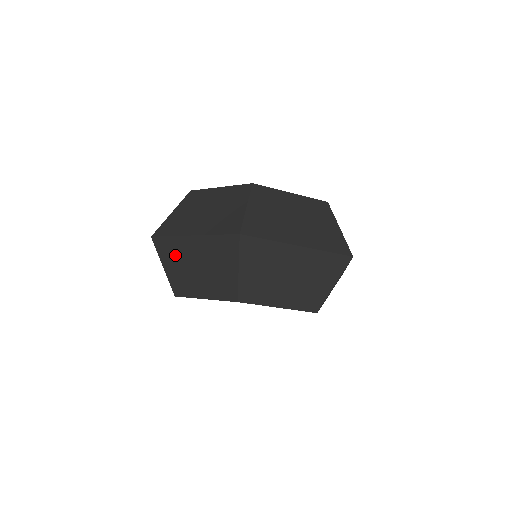
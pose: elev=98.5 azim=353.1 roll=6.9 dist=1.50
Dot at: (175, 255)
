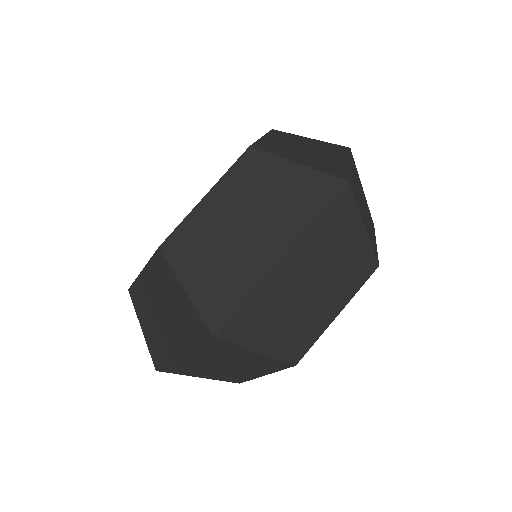
Dot at: (269, 313)
